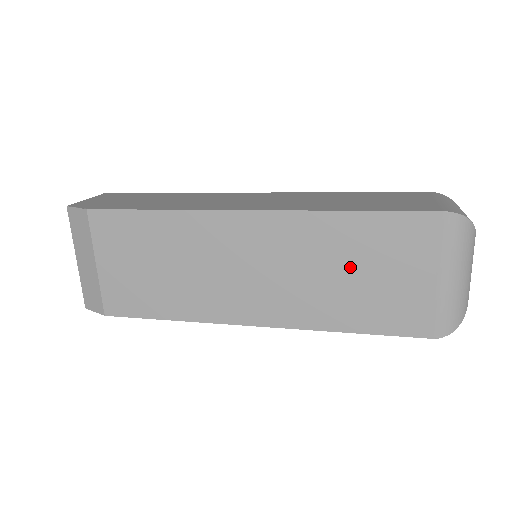
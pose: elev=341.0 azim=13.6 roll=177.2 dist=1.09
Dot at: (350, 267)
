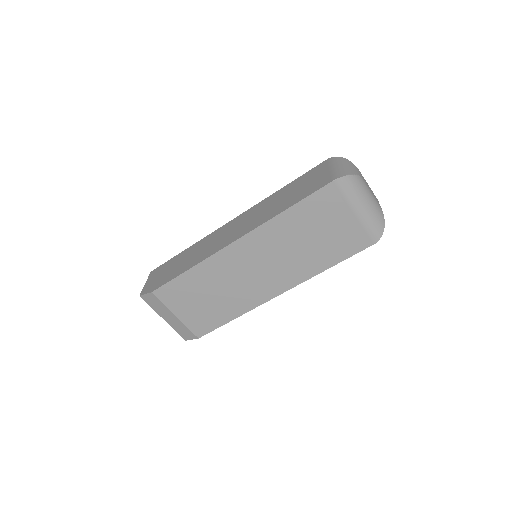
Dot at: (306, 236)
